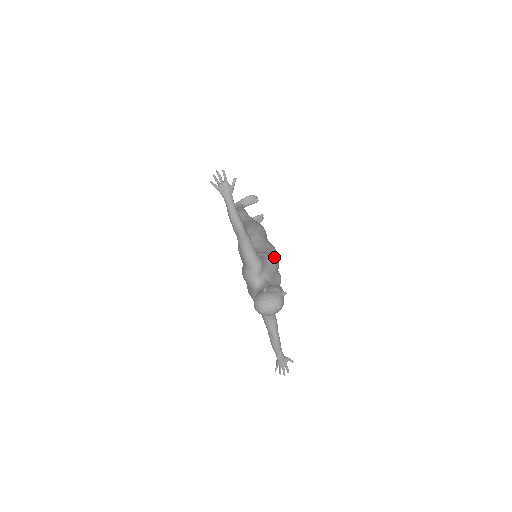
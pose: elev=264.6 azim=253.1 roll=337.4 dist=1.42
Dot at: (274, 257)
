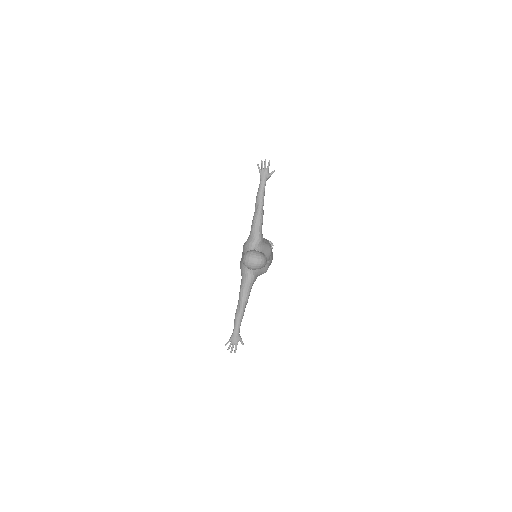
Dot at: occluded
